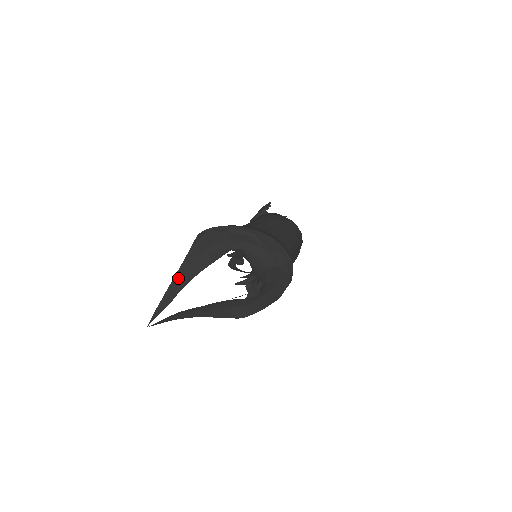
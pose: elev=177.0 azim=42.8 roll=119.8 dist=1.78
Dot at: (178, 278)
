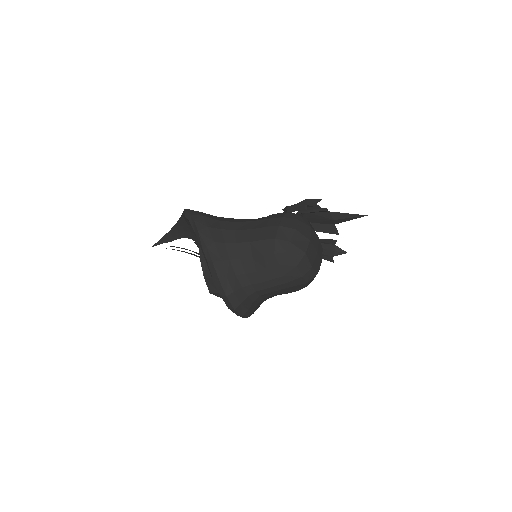
Dot at: (178, 228)
